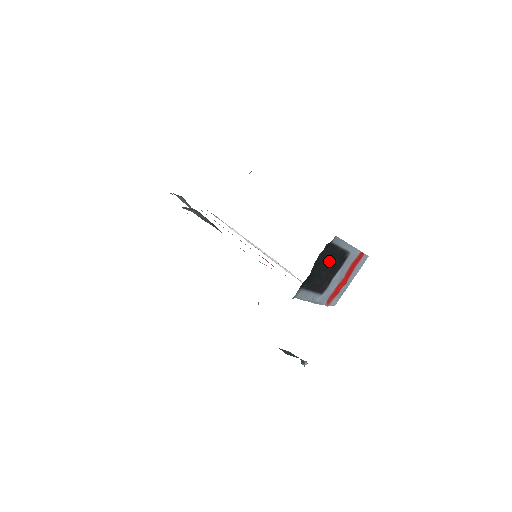
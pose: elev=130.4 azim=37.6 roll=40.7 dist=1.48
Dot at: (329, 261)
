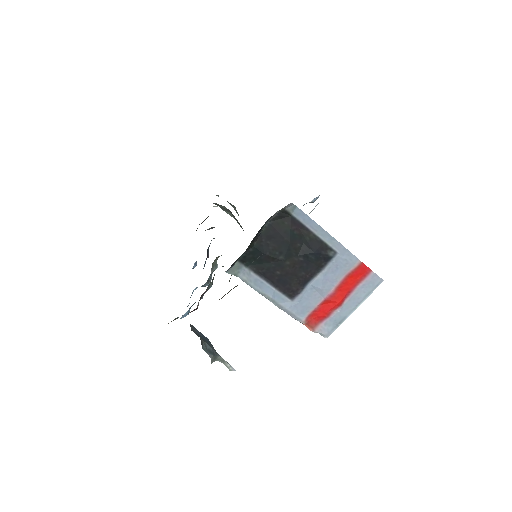
Dot at: (291, 244)
